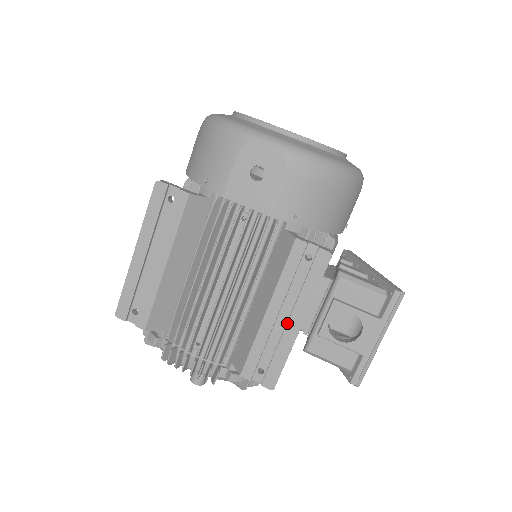
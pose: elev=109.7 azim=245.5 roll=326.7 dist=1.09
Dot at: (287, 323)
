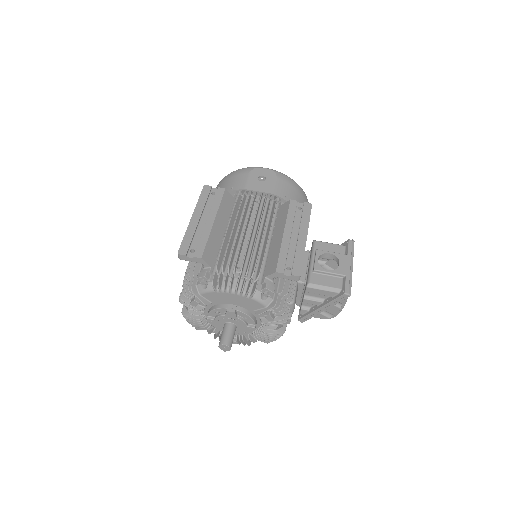
Dot at: (298, 238)
